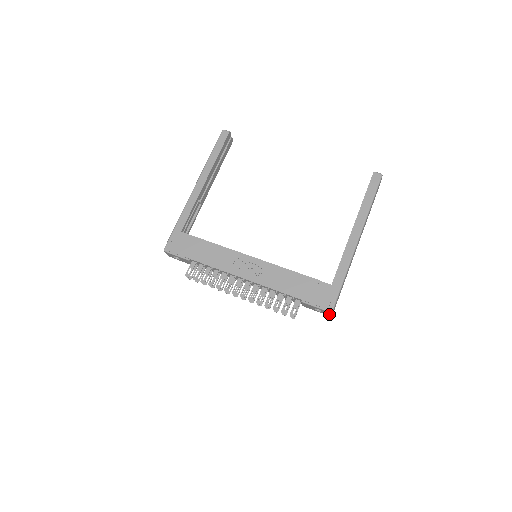
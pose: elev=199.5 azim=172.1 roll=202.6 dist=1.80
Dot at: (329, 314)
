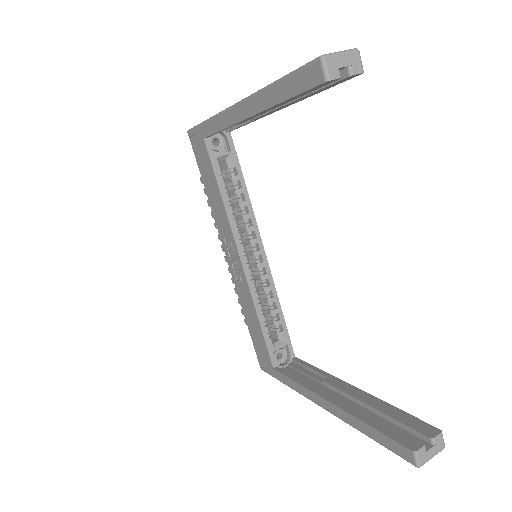
Dot at: occluded
